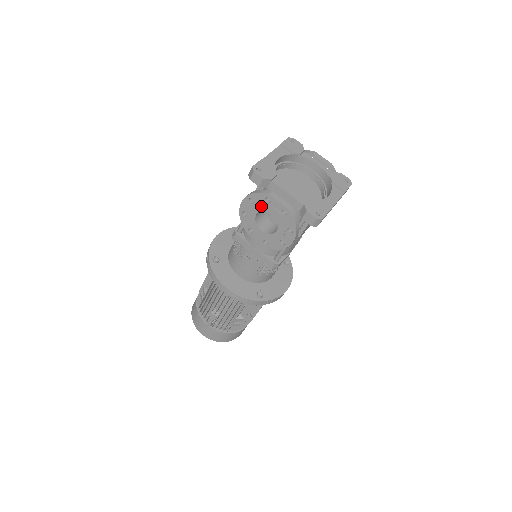
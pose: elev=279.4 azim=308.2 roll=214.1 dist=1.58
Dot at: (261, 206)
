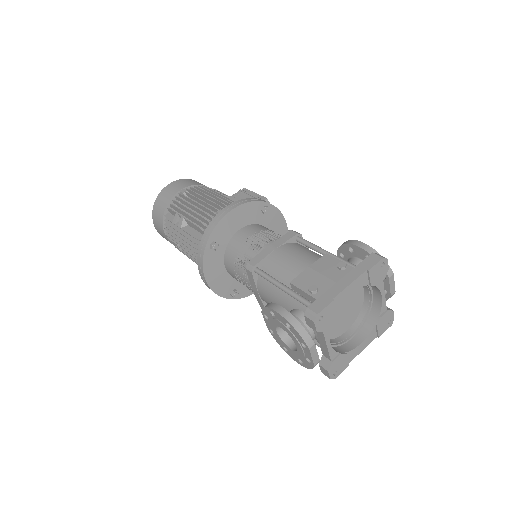
Dot at: (293, 337)
